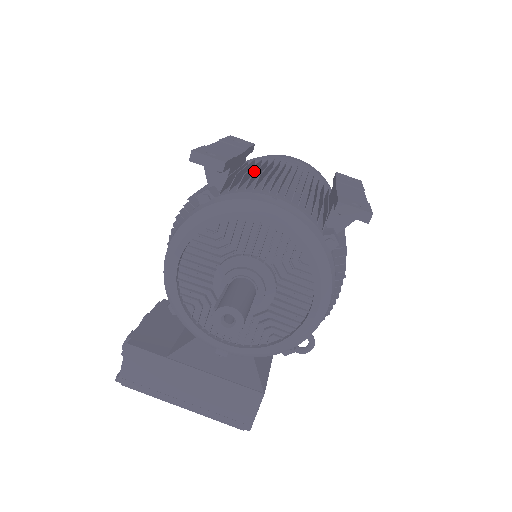
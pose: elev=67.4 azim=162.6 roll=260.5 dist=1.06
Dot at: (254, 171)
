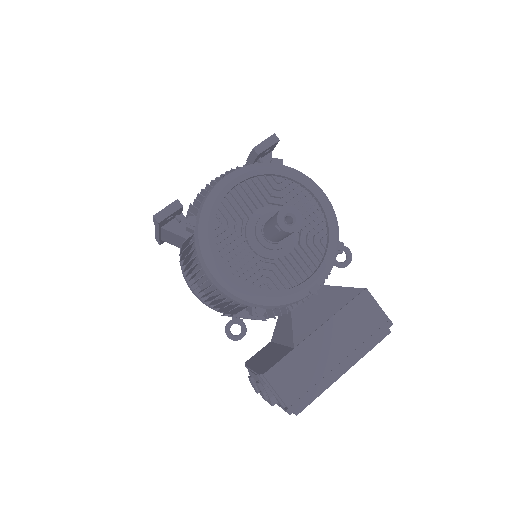
Dot at: occluded
